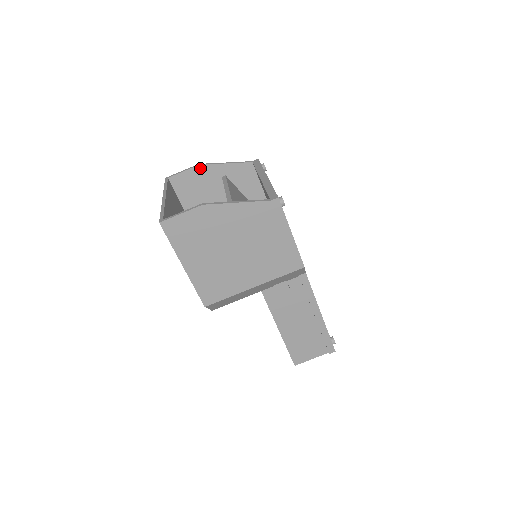
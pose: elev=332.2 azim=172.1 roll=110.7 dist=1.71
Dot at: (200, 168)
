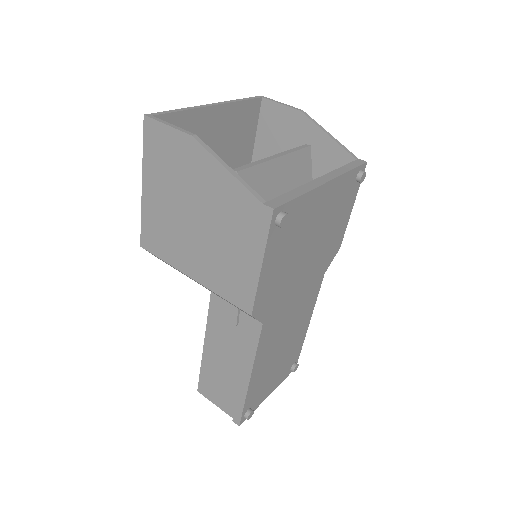
Dot at: (299, 115)
